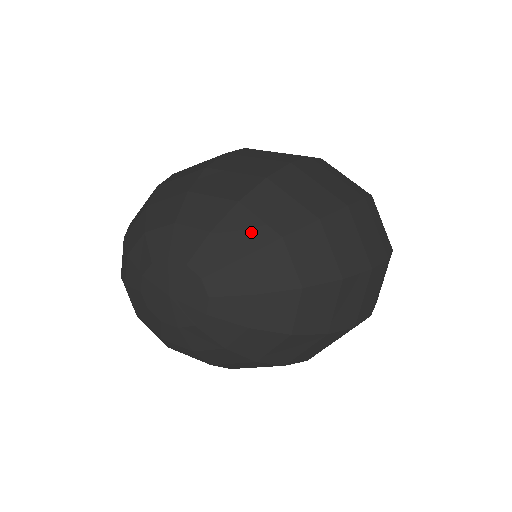
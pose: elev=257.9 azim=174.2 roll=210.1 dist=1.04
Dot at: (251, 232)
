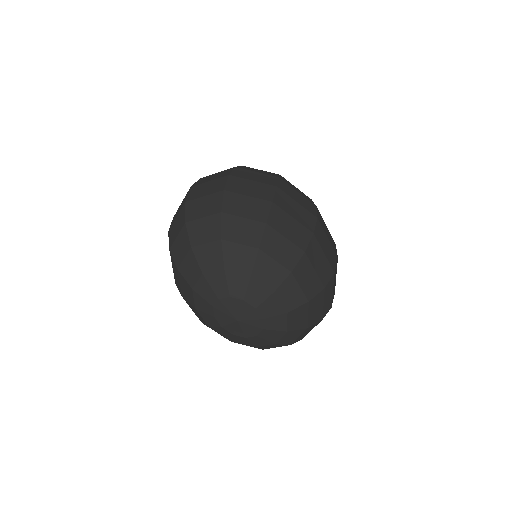
Dot at: (300, 320)
